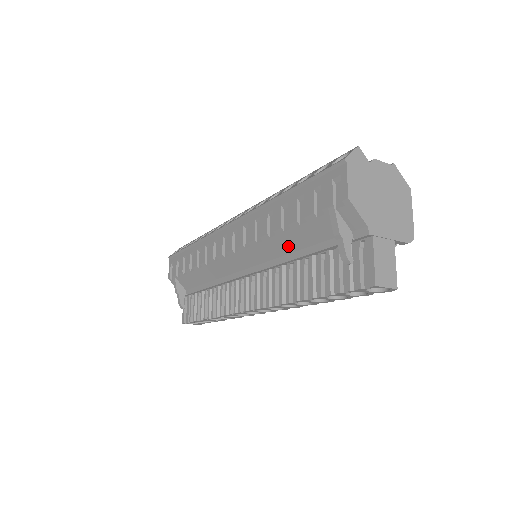
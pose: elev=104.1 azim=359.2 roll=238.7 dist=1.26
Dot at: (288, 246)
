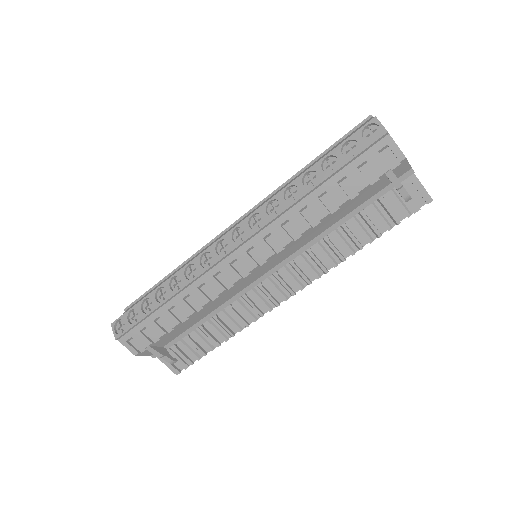
Dot at: (330, 223)
